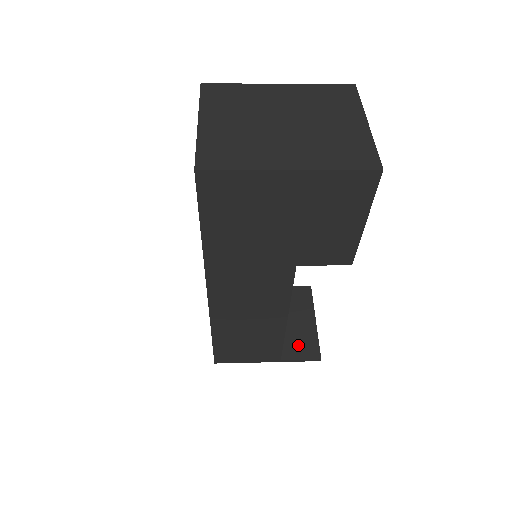
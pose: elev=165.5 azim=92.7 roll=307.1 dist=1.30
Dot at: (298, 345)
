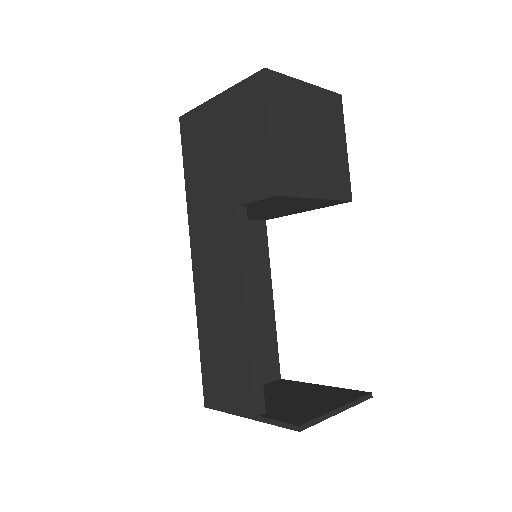
Dot at: (291, 413)
